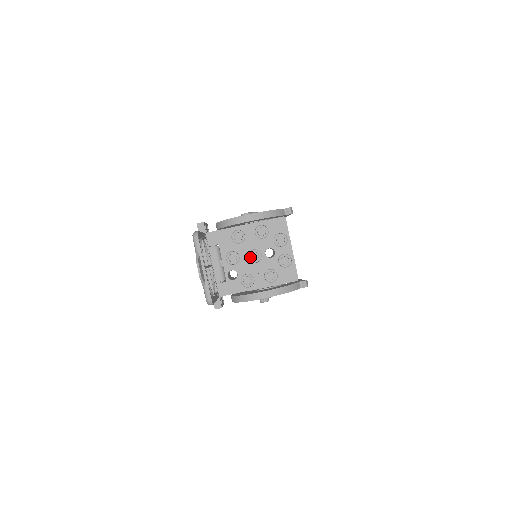
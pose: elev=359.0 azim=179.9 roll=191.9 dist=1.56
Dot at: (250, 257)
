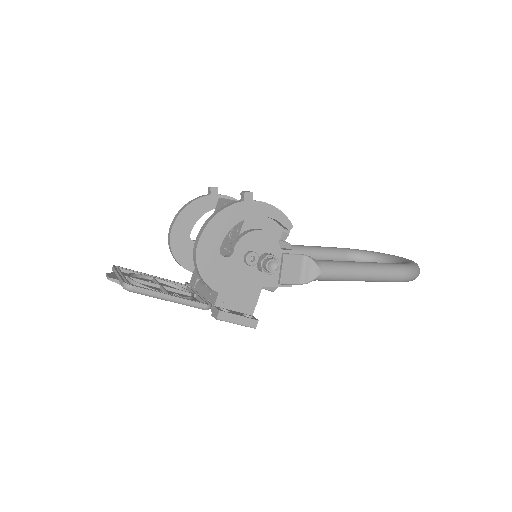
Dot at: occluded
